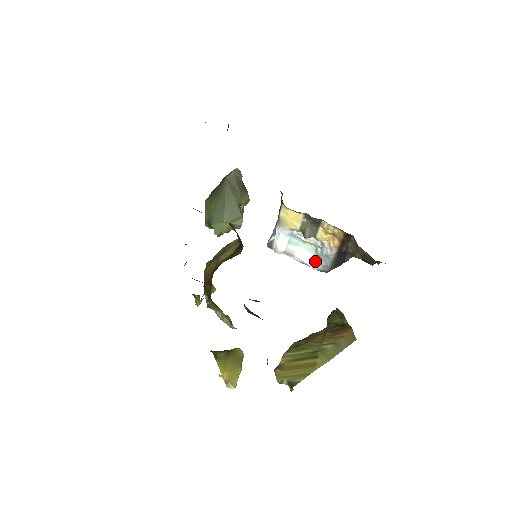
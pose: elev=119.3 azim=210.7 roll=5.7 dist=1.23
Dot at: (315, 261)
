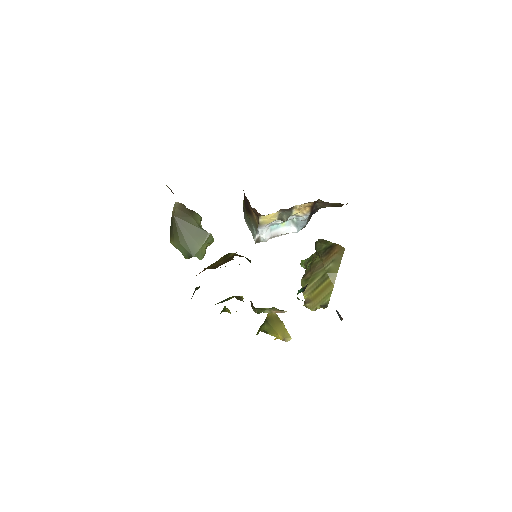
Dot at: (296, 228)
